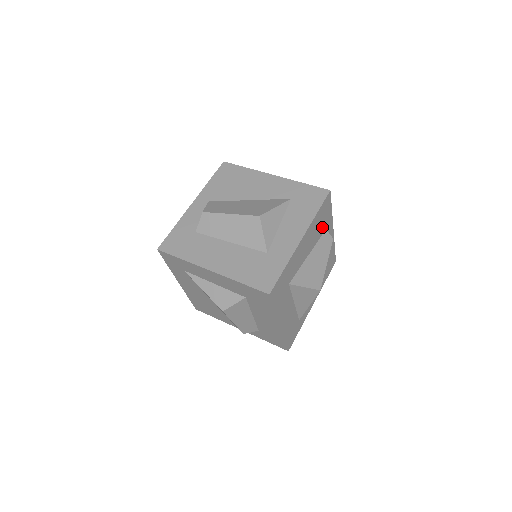
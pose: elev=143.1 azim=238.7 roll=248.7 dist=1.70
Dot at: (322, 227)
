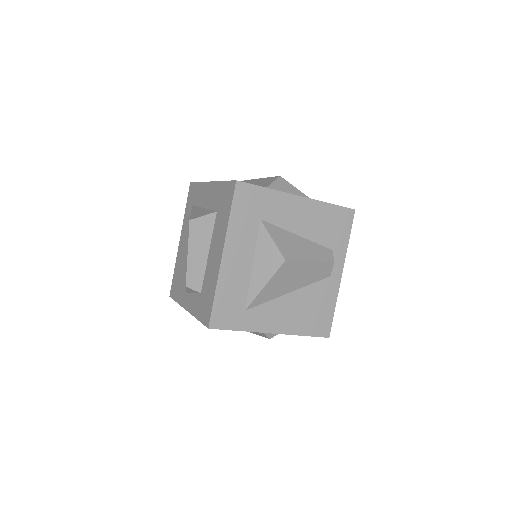
Dot at: (329, 237)
